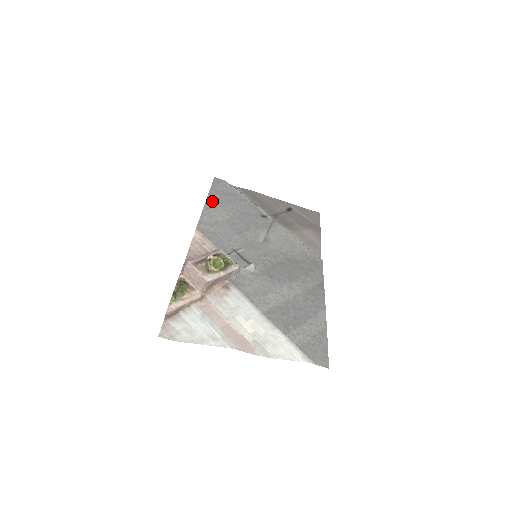
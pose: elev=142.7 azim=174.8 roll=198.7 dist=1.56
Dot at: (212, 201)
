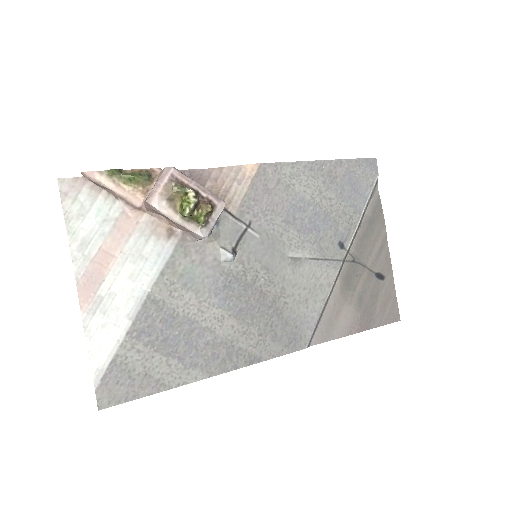
Dot at: (326, 168)
